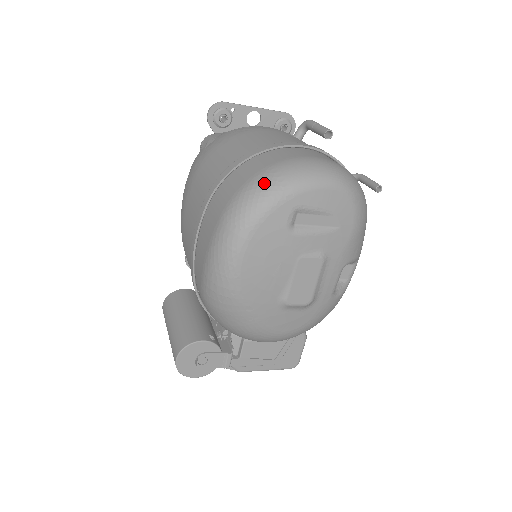
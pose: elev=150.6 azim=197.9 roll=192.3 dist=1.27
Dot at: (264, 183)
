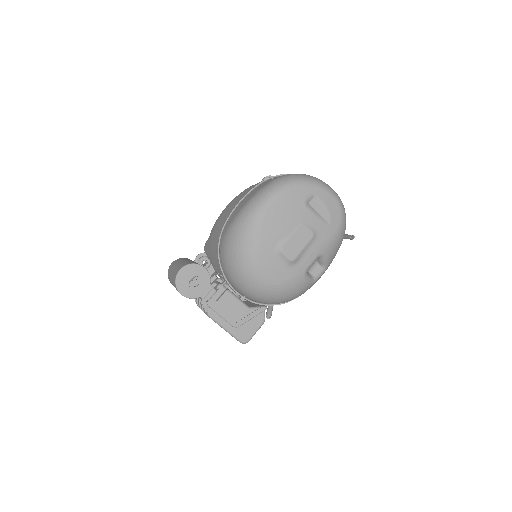
Dot at: (303, 175)
